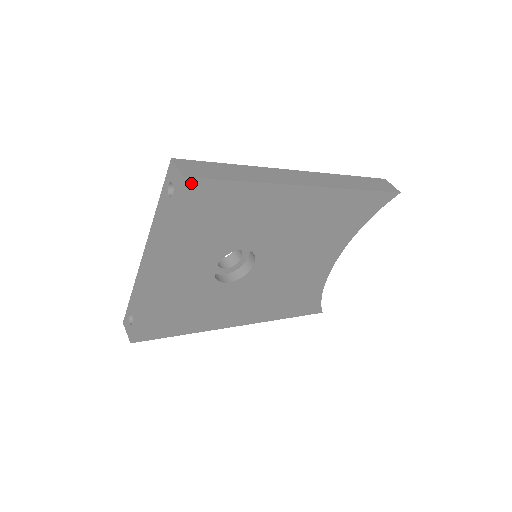
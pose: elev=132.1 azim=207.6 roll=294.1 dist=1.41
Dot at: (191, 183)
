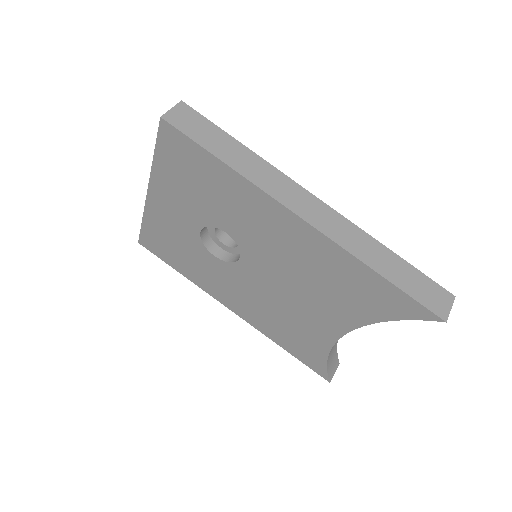
Dot at: (168, 127)
